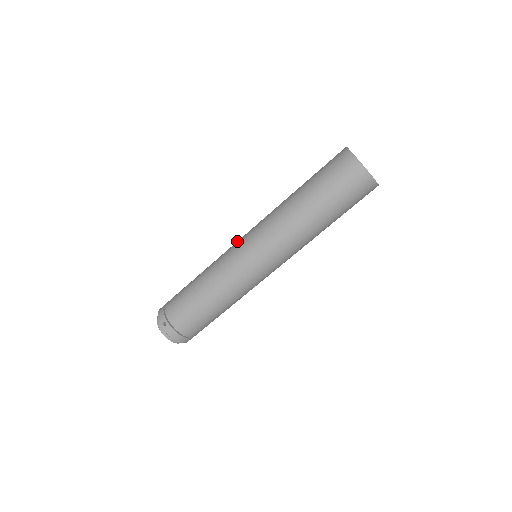
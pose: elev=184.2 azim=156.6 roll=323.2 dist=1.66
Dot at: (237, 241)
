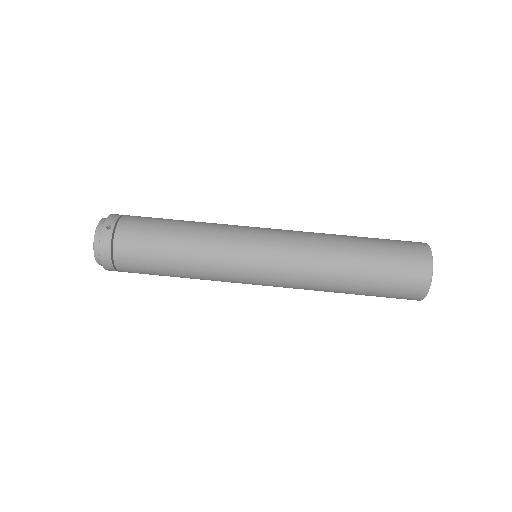
Dot at: occluded
